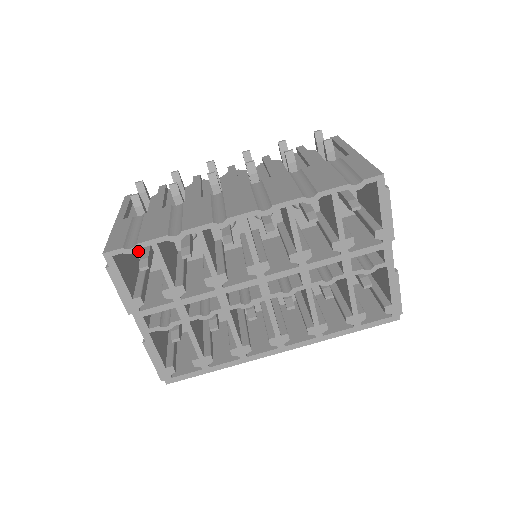
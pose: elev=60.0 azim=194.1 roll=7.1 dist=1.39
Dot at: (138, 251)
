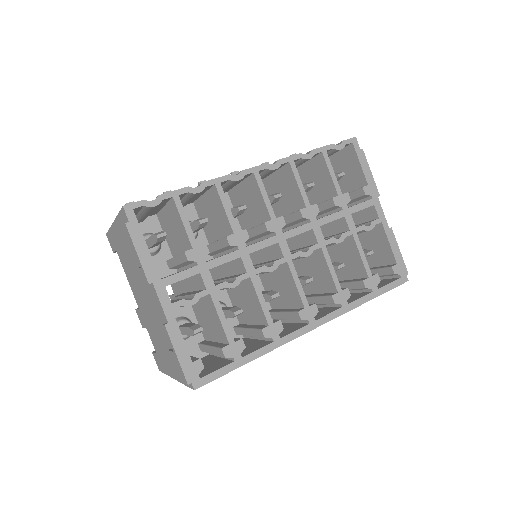
Dot at: occluded
